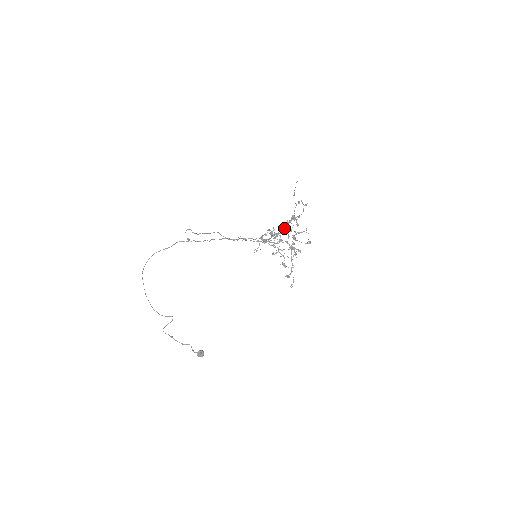
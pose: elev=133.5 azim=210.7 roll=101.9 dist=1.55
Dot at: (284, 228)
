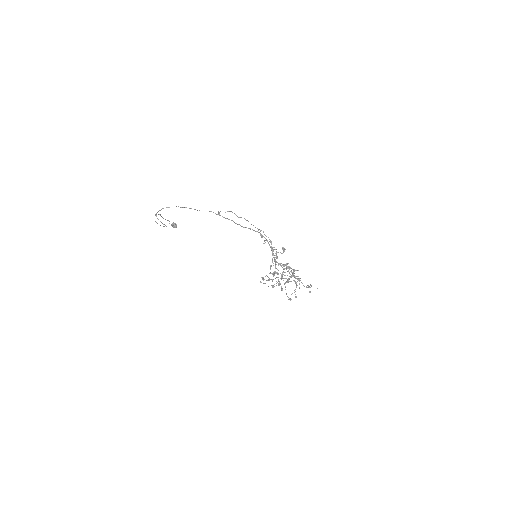
Dot at: occluded
